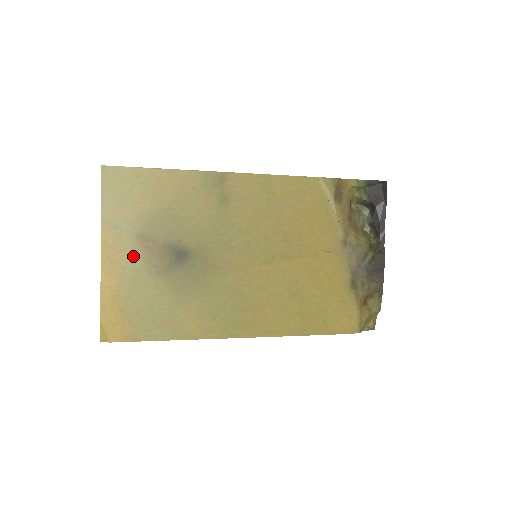
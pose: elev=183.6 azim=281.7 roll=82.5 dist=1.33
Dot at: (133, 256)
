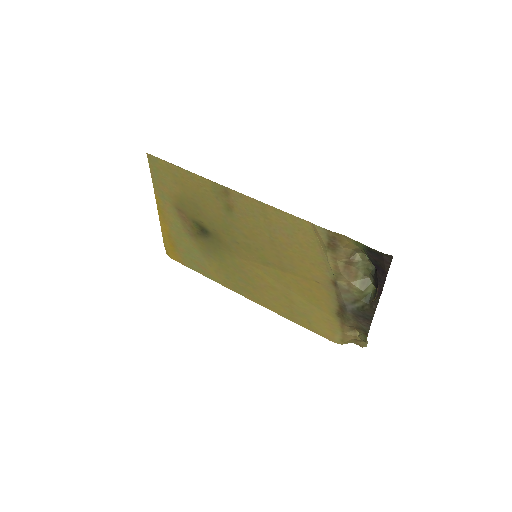
Dot at: (175, 218)
